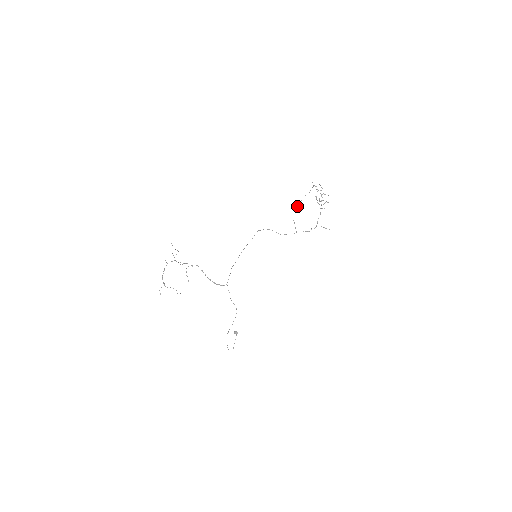
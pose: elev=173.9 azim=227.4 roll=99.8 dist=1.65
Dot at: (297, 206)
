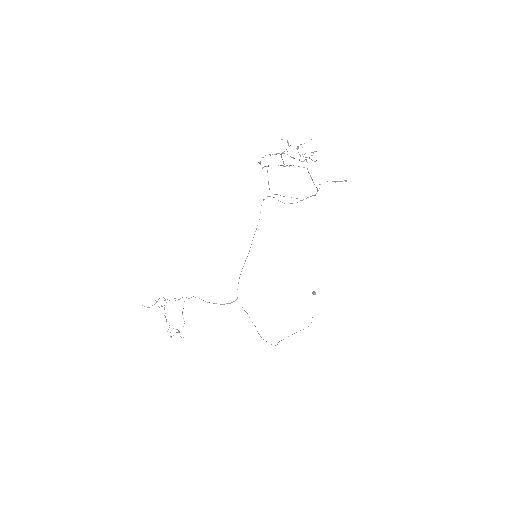
Dot at: occluded
